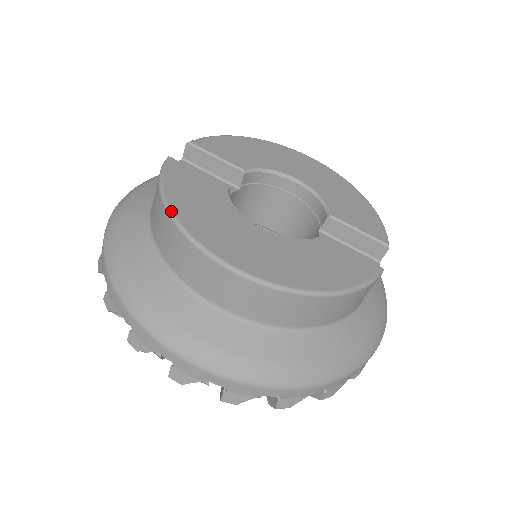
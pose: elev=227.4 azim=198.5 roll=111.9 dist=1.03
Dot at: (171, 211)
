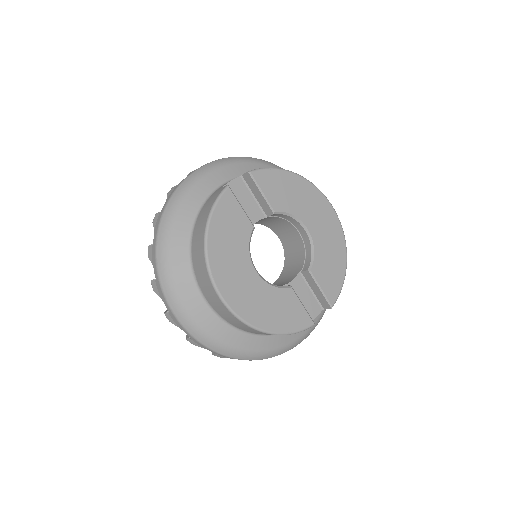
Dot at: (206, 242)
